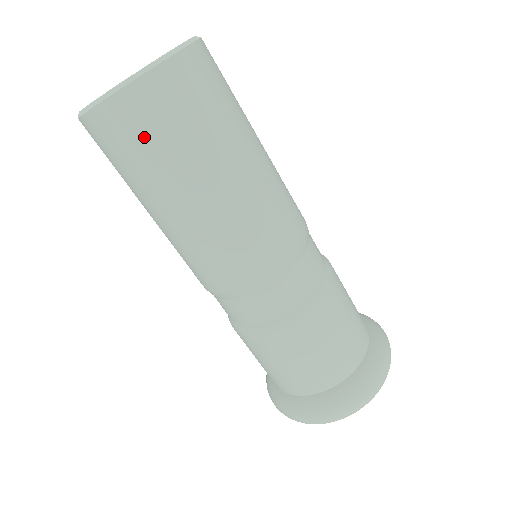
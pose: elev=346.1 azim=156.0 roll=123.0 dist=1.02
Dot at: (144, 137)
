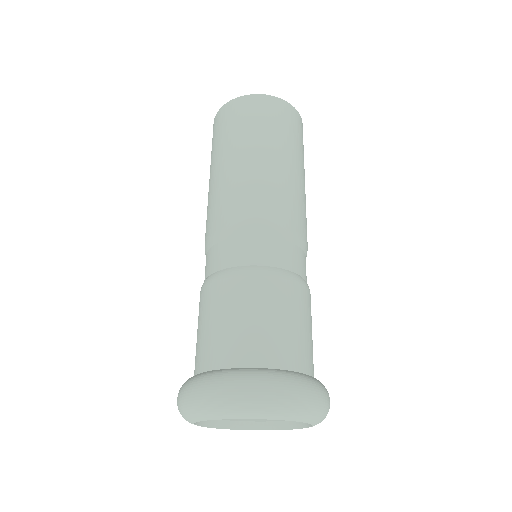
Dot at: (250, 116)
